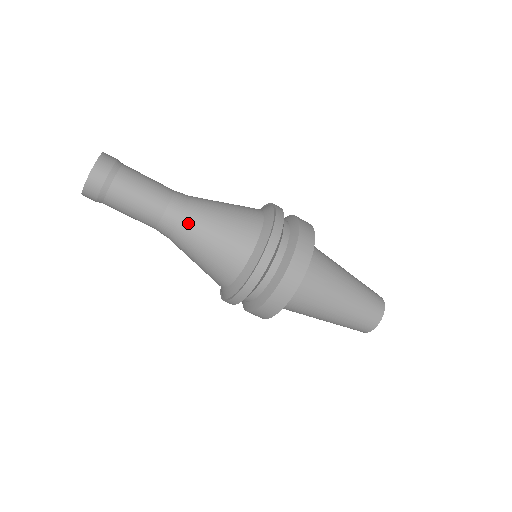
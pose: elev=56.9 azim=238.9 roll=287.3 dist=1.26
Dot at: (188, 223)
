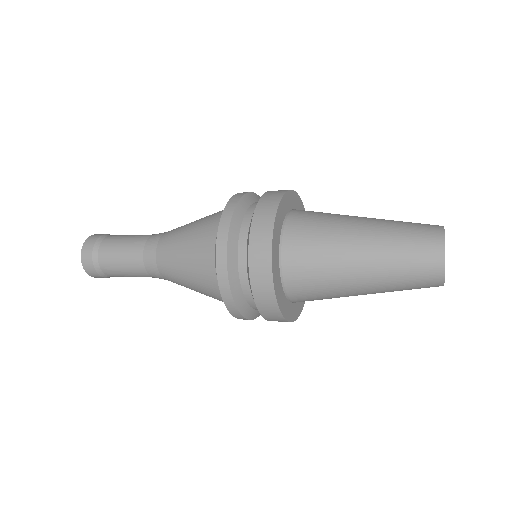
Dot at: occluded
